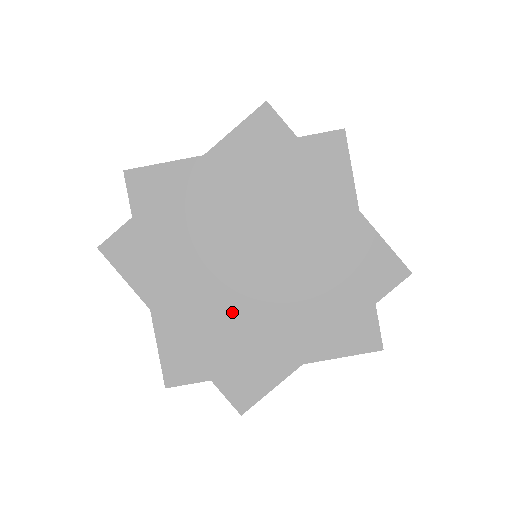
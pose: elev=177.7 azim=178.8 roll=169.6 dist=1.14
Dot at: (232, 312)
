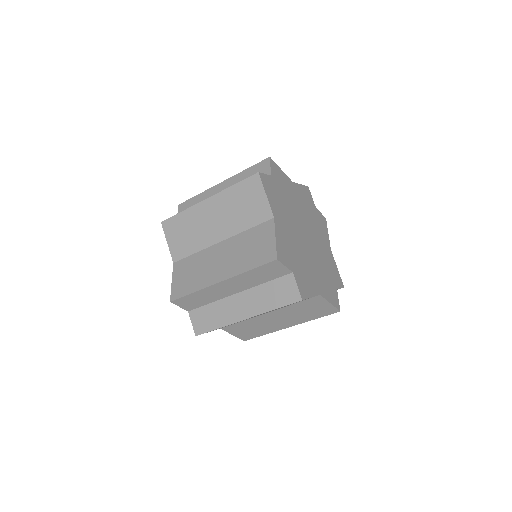
Dot at: (300, 249)
